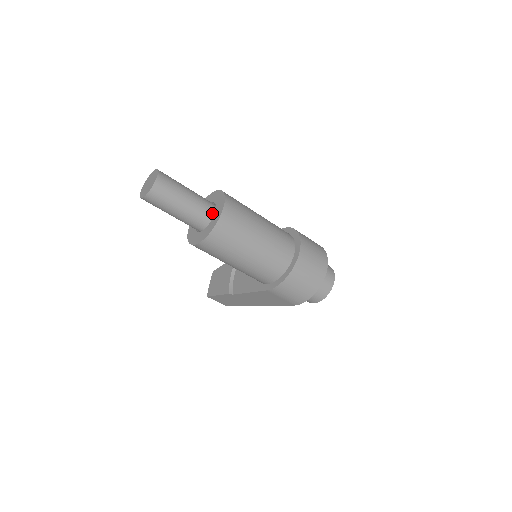
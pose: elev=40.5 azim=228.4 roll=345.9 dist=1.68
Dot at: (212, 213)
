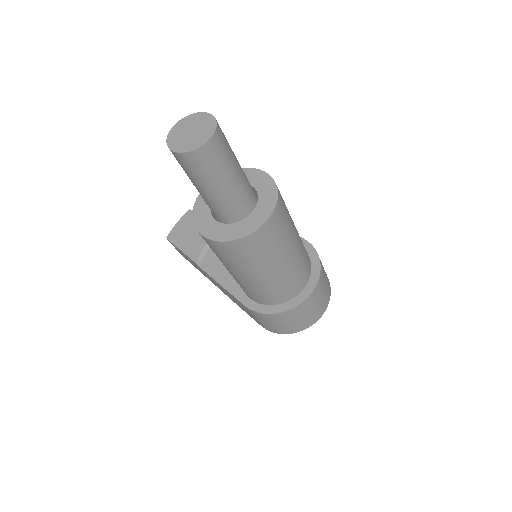
Dot at: (247, 211)
